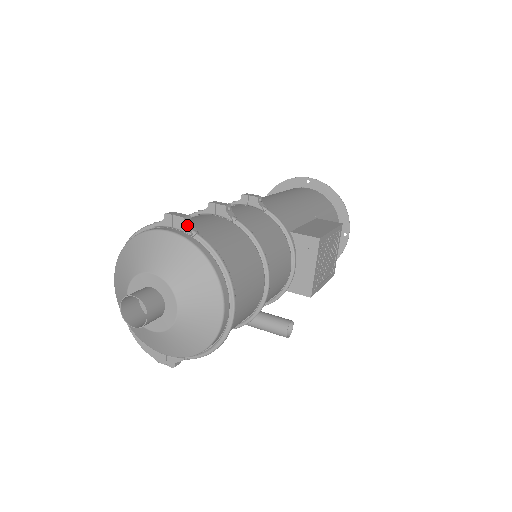
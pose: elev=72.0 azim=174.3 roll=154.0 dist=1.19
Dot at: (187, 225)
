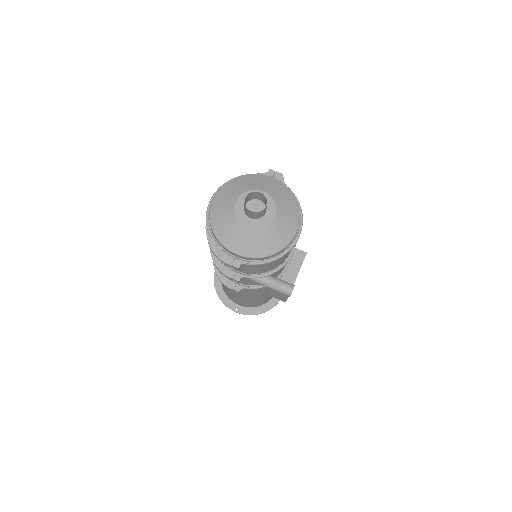
Dot at: (283, 179)
